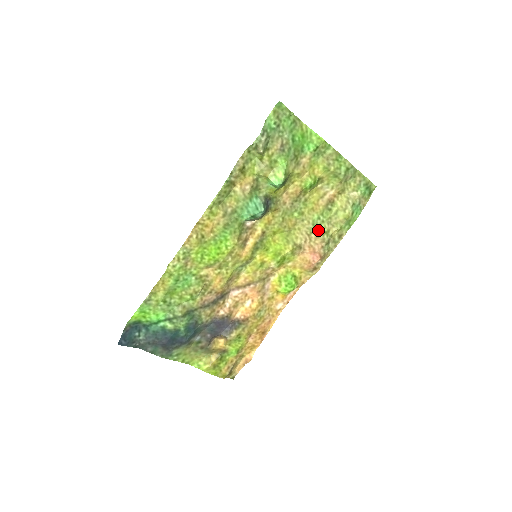
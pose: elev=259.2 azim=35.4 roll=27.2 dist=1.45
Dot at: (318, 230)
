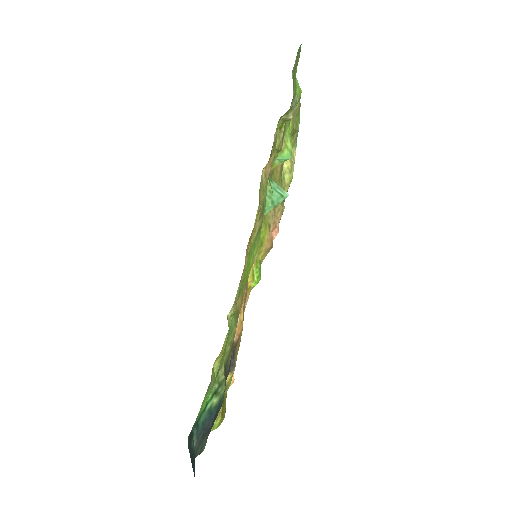
Dot at: occluded
